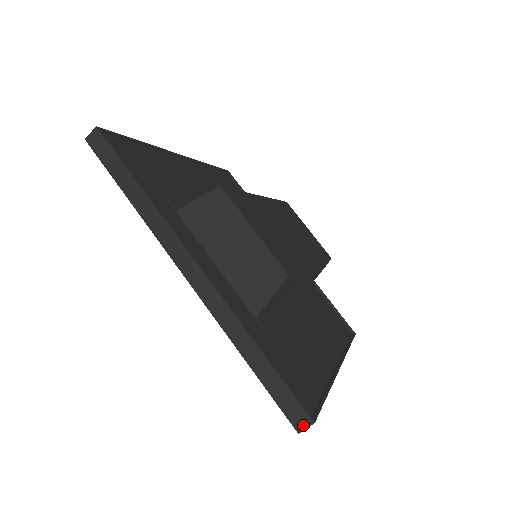
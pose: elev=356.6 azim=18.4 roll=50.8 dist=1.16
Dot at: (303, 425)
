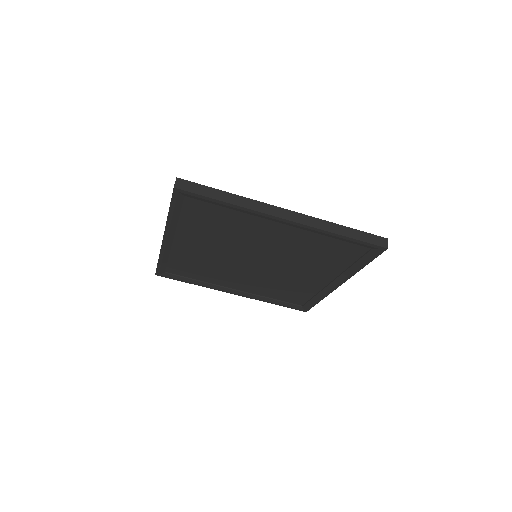
Dot at: (175, 184)
